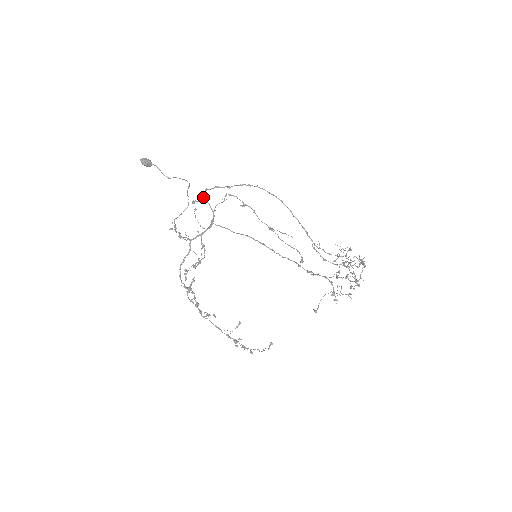
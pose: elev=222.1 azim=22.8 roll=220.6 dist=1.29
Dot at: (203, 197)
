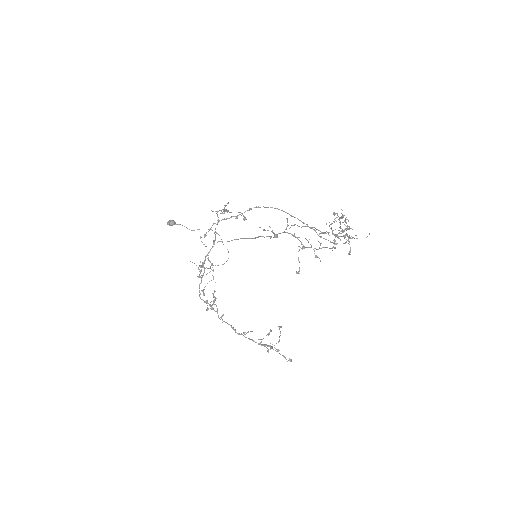
Dot at: (210, 229)
